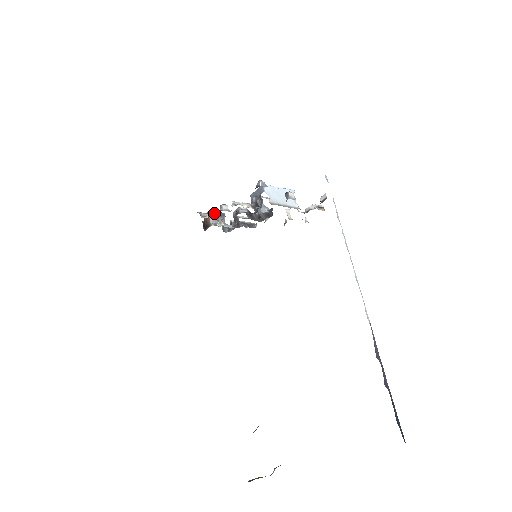
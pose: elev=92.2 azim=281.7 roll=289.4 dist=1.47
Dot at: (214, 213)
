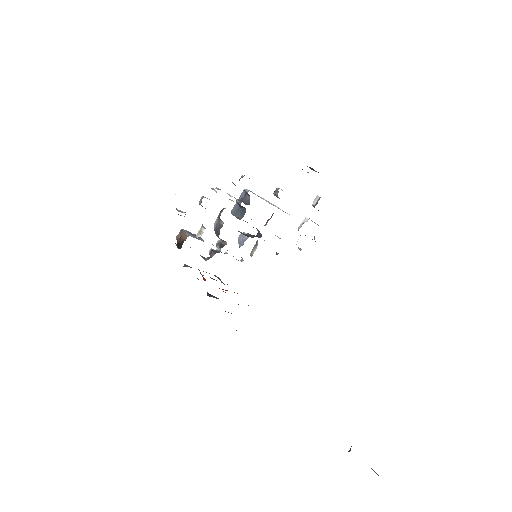
Dot at: (189, 233)
